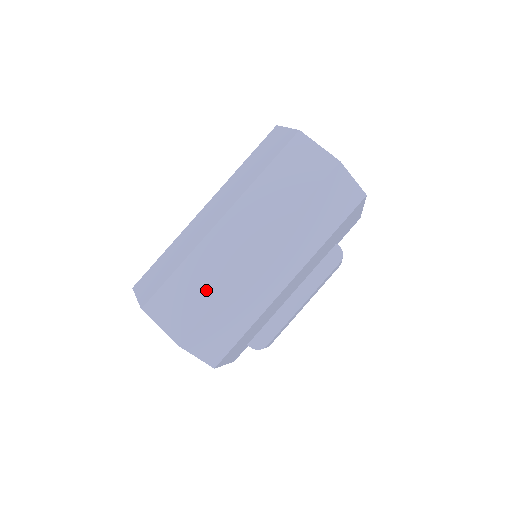
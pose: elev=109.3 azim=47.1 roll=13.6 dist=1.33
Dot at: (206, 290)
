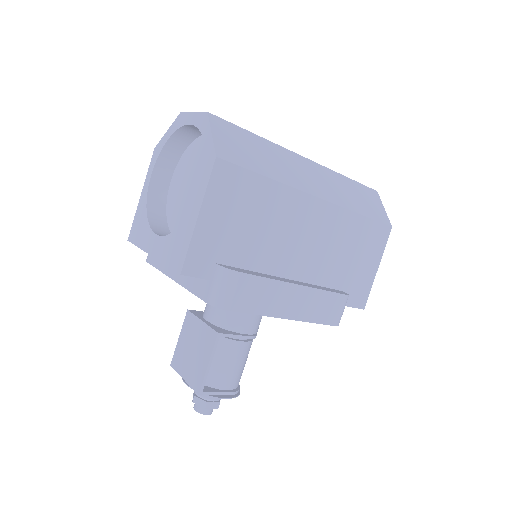
Dot at: occluded
